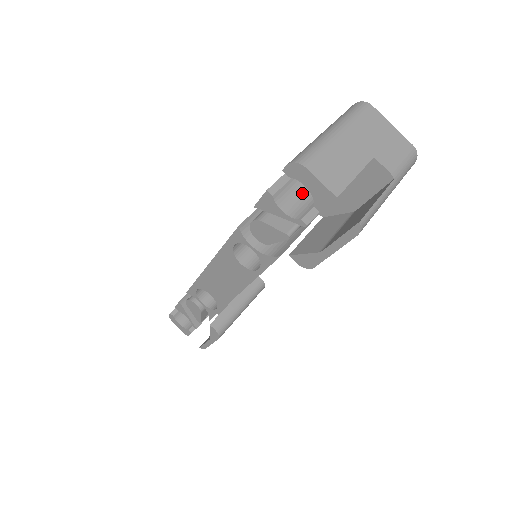
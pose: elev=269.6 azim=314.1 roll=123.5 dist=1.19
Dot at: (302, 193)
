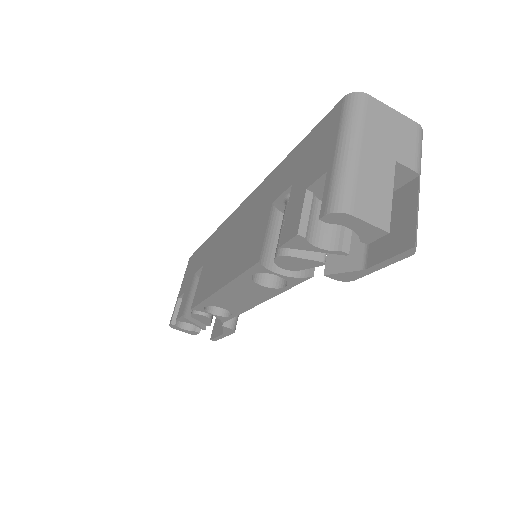
Dot at: occluded
